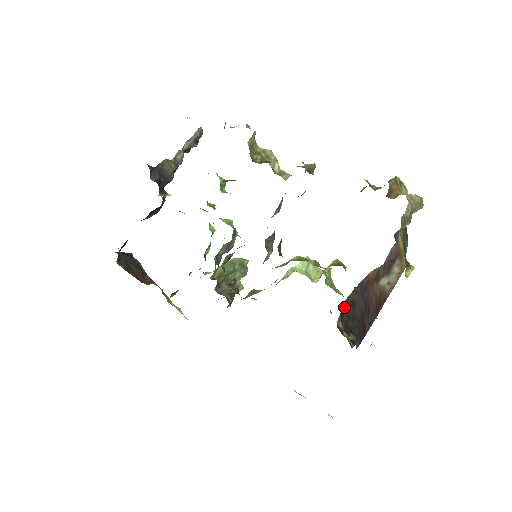
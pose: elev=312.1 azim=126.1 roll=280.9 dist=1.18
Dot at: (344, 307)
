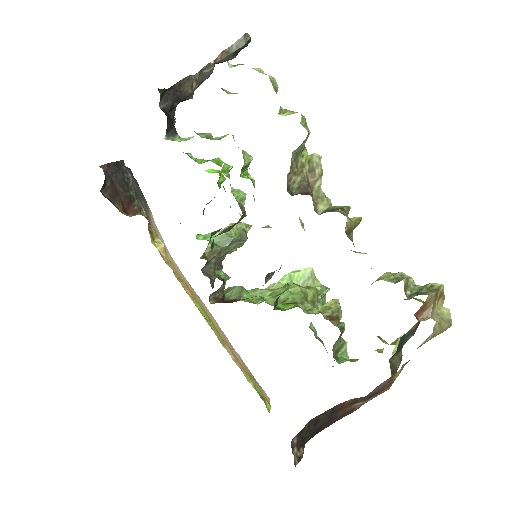
Dot at: (306, 425)
